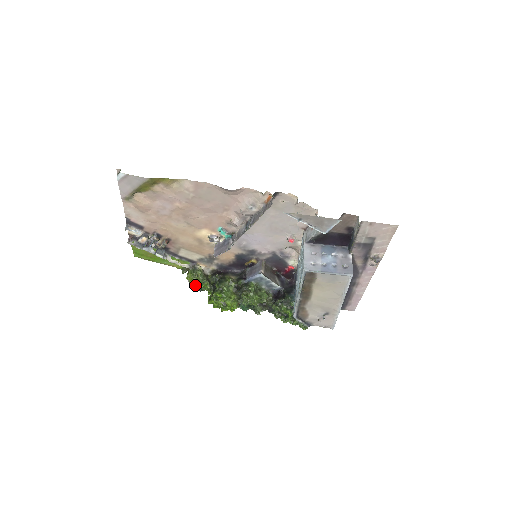
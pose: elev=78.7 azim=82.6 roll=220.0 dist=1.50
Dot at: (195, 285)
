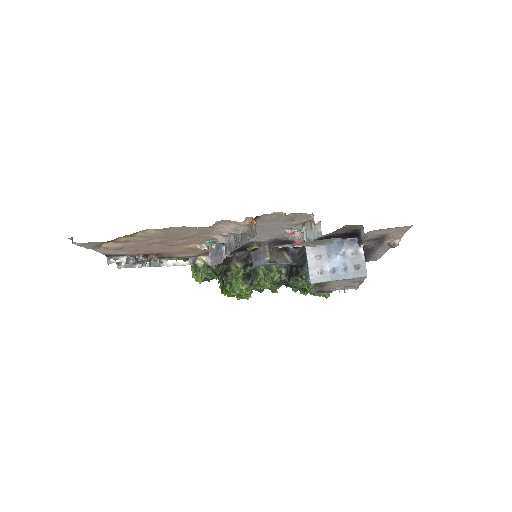
Dot at: occluded
